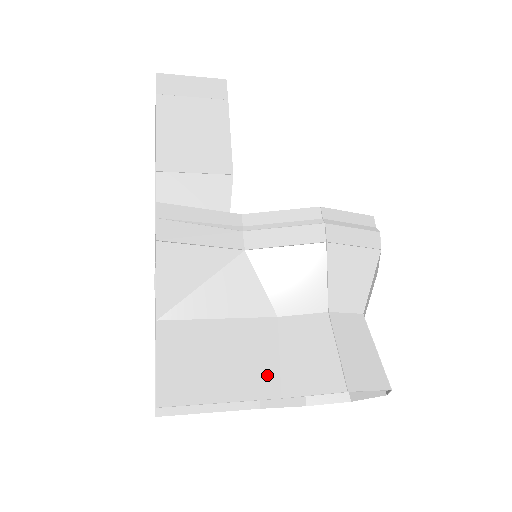
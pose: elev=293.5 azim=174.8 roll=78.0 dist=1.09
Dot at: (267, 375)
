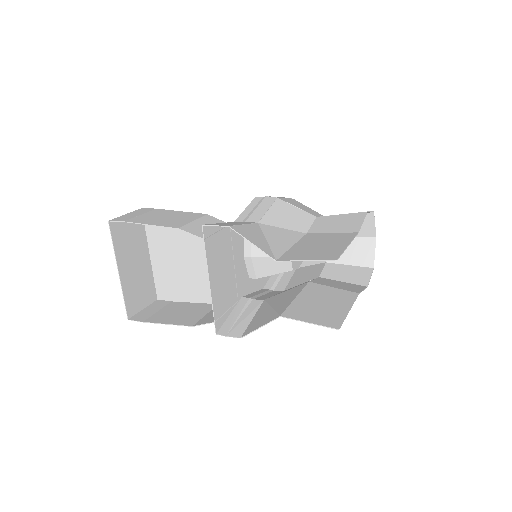
Dot at: (341, 235)
